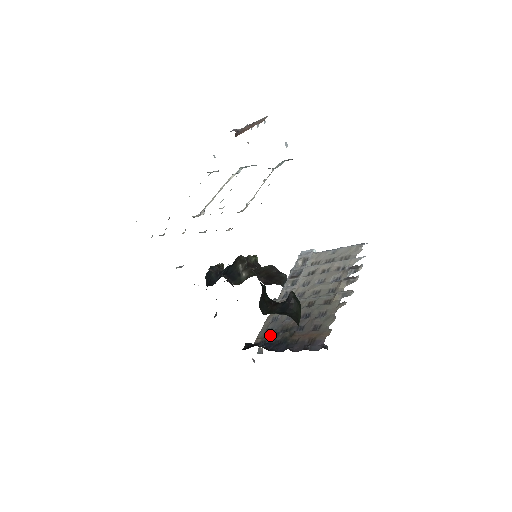
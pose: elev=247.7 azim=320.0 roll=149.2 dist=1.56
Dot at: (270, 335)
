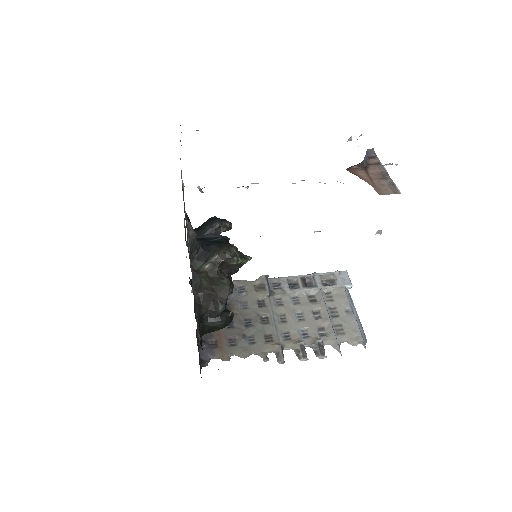
Dot at: occluded
